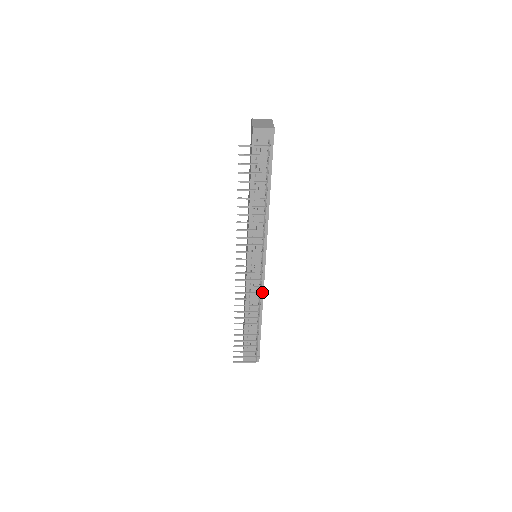
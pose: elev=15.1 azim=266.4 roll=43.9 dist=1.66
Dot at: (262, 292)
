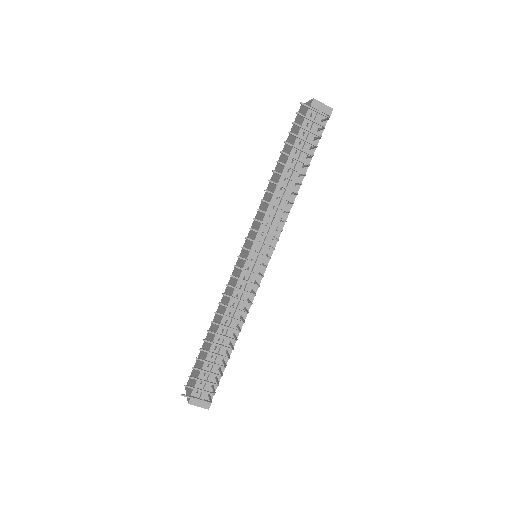
Dot at: occluded
